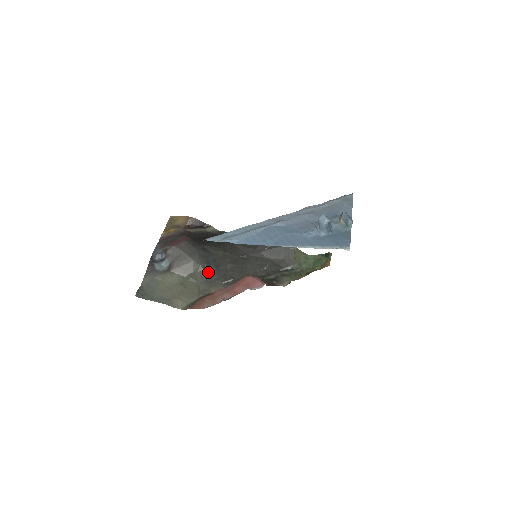
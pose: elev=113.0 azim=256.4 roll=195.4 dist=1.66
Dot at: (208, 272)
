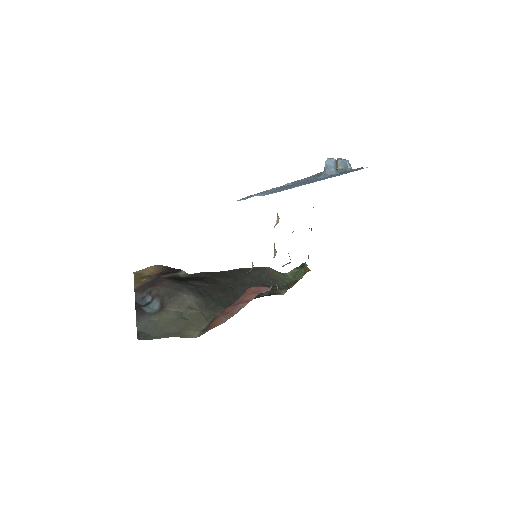
Dot at: (204, 301)
